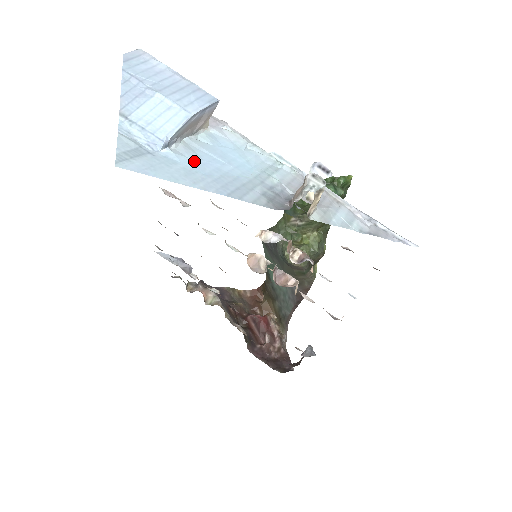
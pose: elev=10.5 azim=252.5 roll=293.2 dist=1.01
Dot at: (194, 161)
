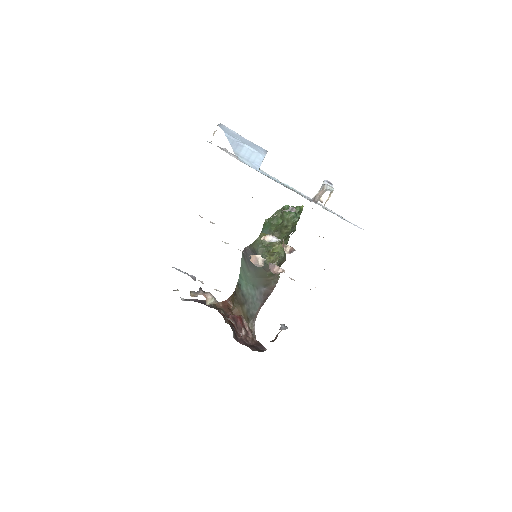
Dot at: occluded
